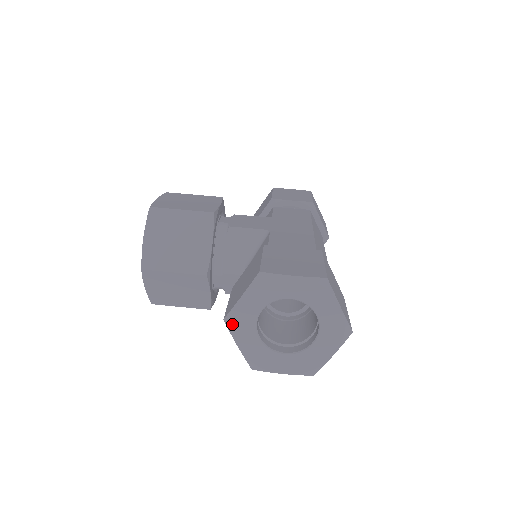
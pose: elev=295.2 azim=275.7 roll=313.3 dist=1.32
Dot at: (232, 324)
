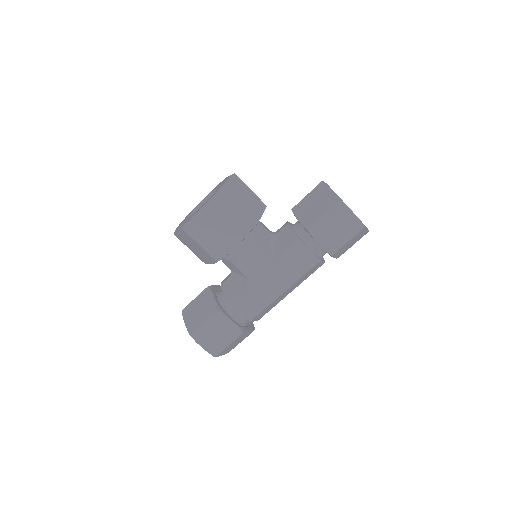
Dot at: occluded
